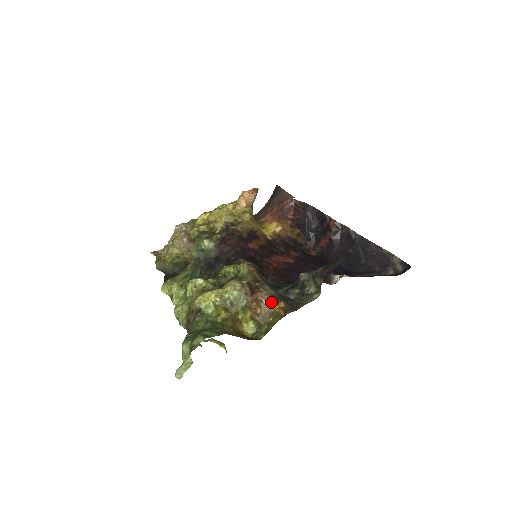
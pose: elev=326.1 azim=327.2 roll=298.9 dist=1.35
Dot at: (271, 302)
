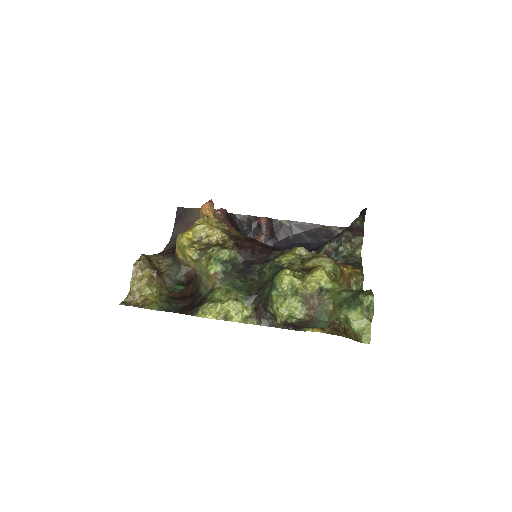
Dot at: (344, 267)
